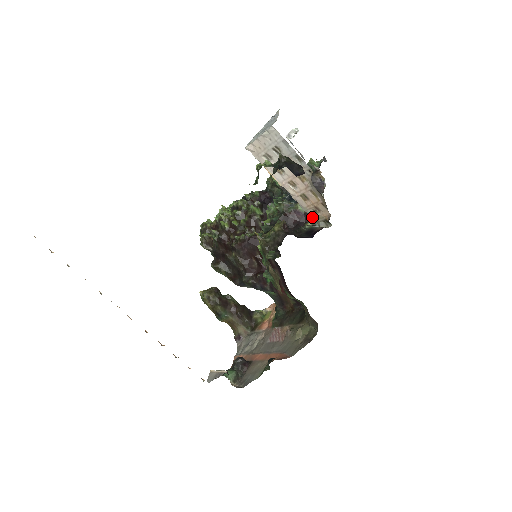
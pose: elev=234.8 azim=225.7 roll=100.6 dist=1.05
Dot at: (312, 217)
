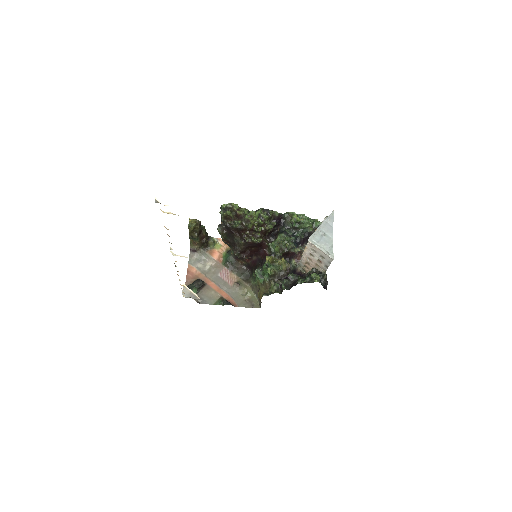
Dot at: (300, 264)
